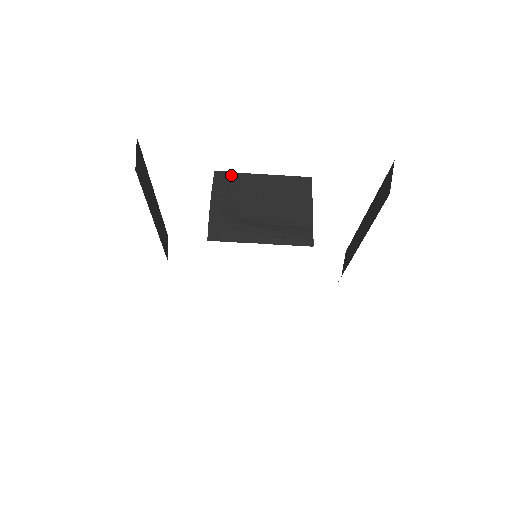
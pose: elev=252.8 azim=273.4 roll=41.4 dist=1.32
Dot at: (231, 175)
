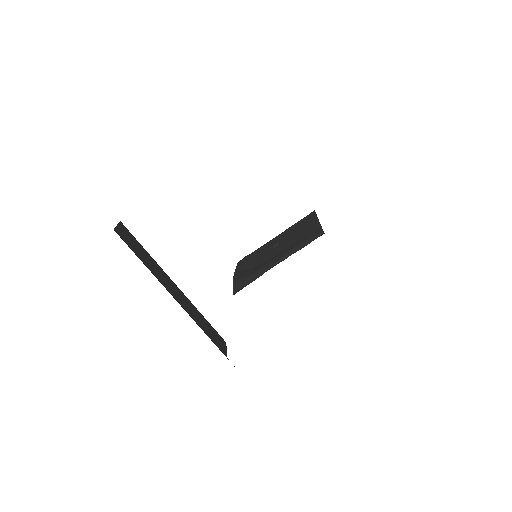
Dot at: (249, 255)
